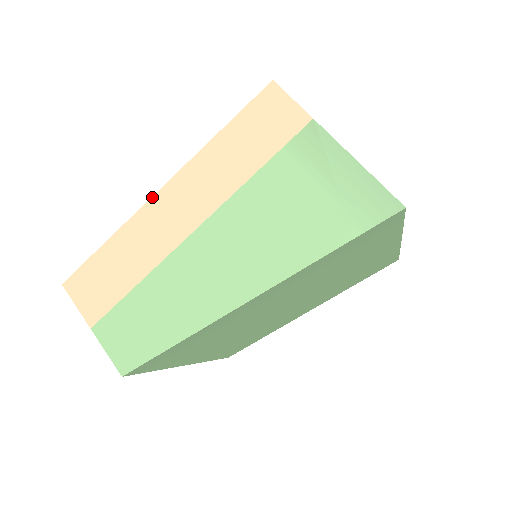
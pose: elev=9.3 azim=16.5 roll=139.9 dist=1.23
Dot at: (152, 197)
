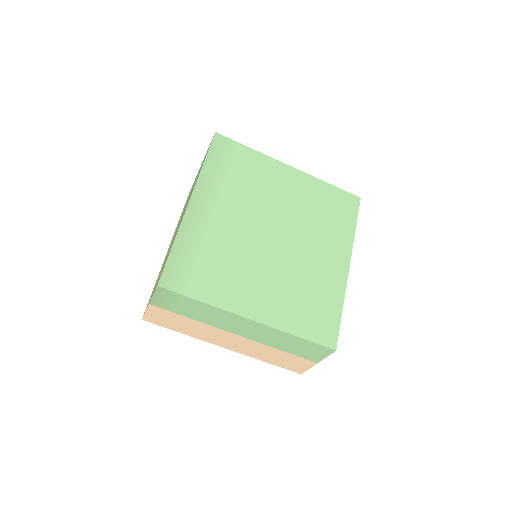
Dot at: occluded
